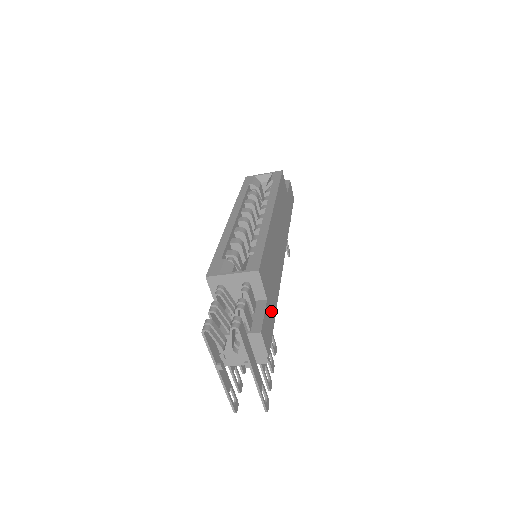
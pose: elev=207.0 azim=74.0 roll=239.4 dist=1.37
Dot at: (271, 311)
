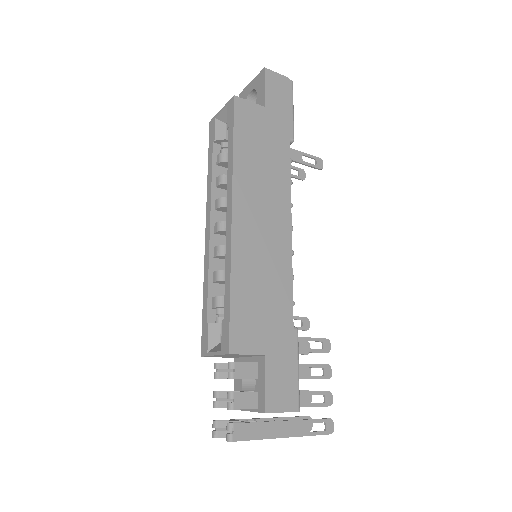
Dot at: (281, 353)
